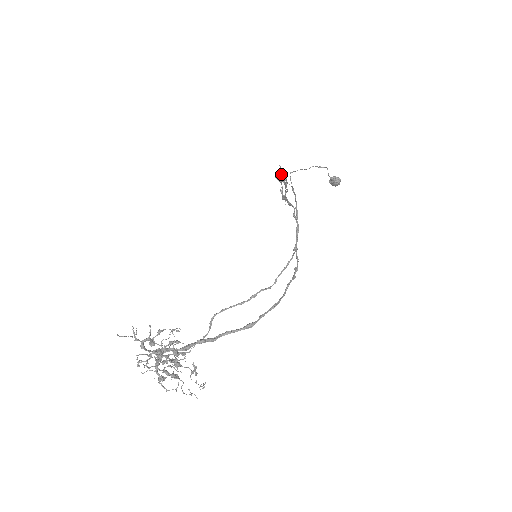
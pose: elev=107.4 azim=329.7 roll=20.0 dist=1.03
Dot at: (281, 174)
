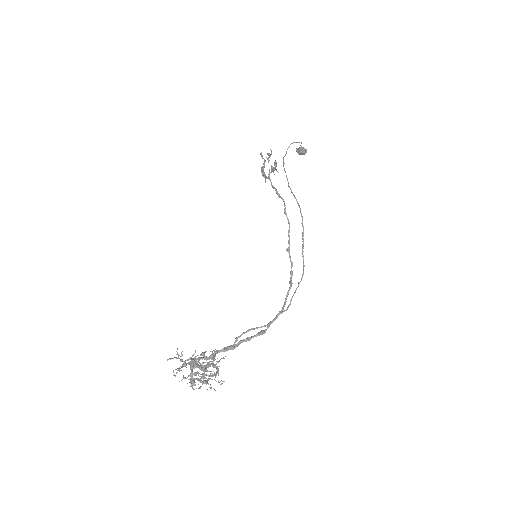
Dot at: (269, 156)
